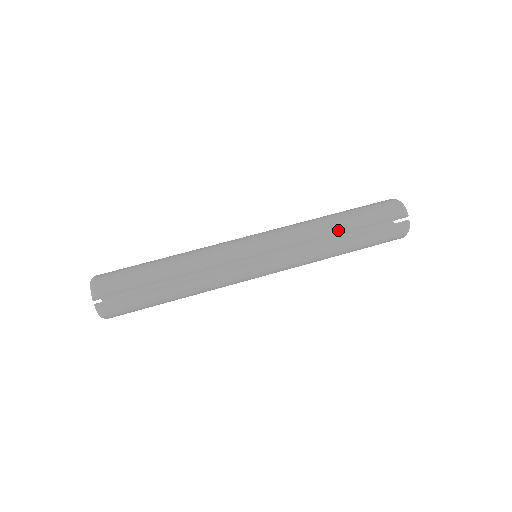
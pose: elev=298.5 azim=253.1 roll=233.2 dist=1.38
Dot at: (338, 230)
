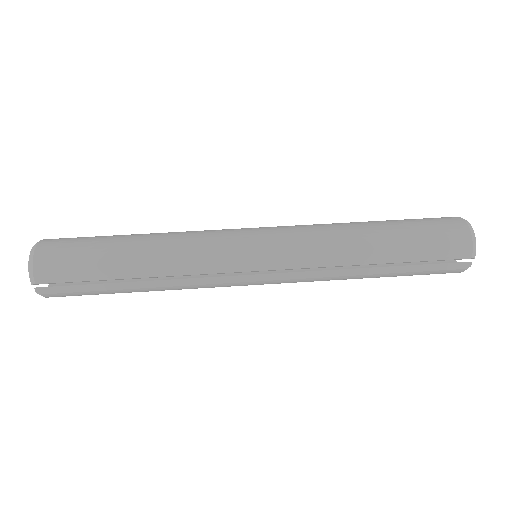
Dot at: (373, 262)
